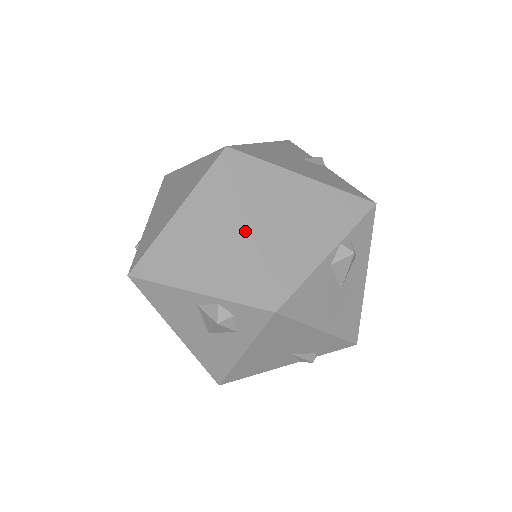
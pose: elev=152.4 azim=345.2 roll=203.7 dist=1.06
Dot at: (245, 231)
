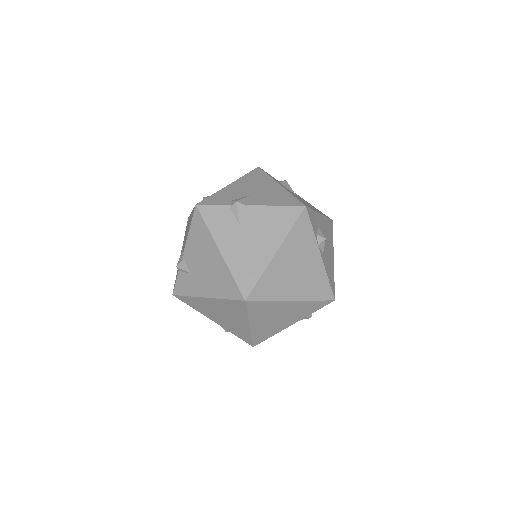
Dot at: (293, 303)
